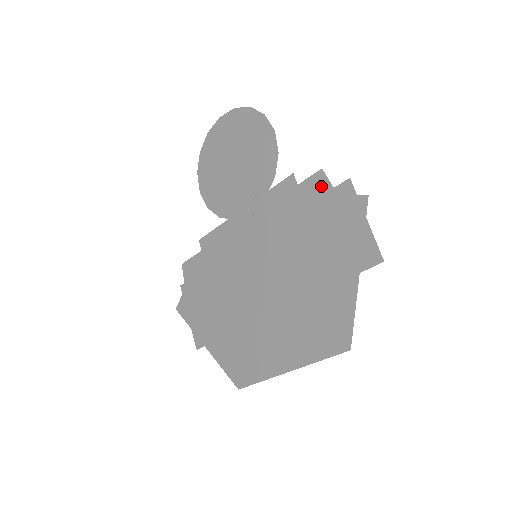
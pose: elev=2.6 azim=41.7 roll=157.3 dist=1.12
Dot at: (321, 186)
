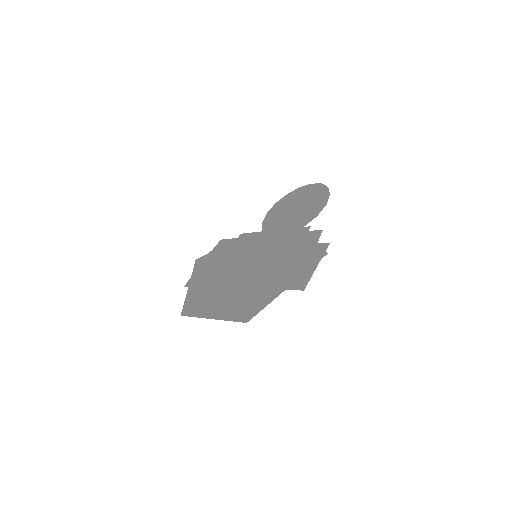
Dot at: (314, 237)
